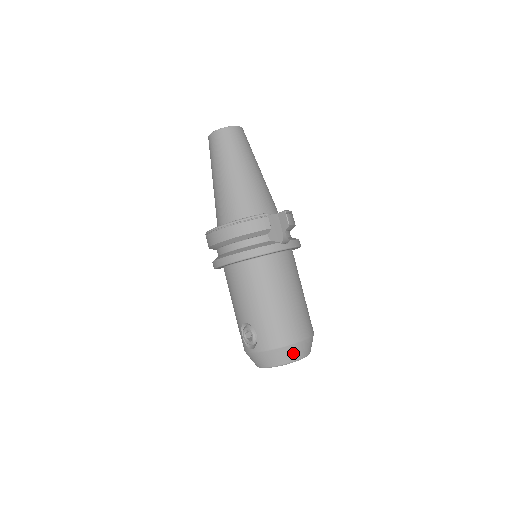
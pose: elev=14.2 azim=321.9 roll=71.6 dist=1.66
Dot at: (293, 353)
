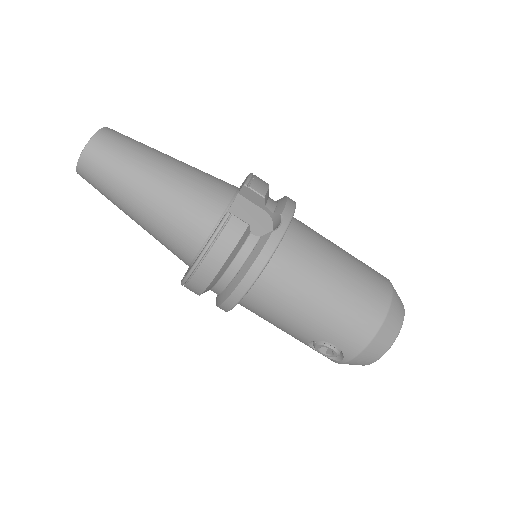
Dot at: (390, 329)
